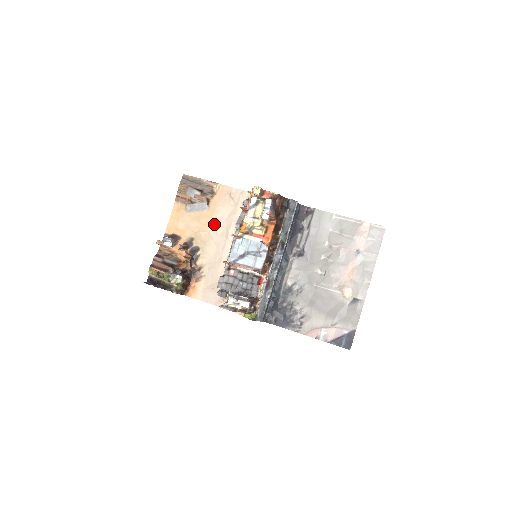
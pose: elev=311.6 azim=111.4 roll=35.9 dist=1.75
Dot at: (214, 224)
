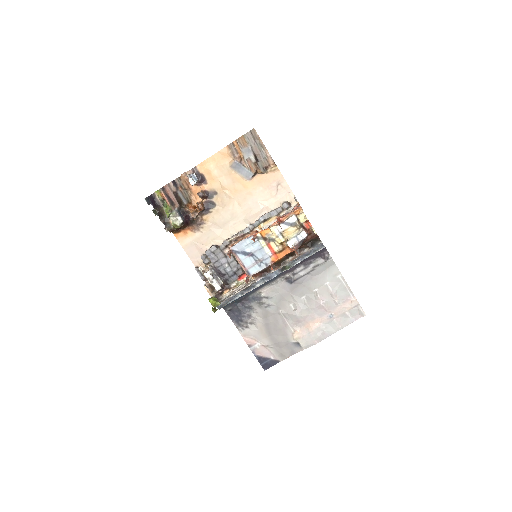
Dot at: (244, 197)
